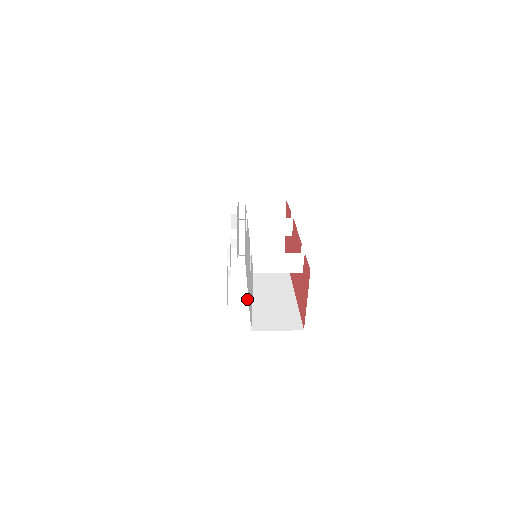
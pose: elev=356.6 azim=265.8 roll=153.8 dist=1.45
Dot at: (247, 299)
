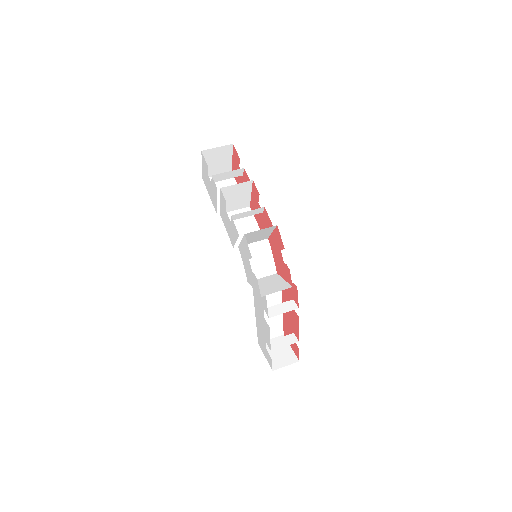
Dot at: (221, 166)
